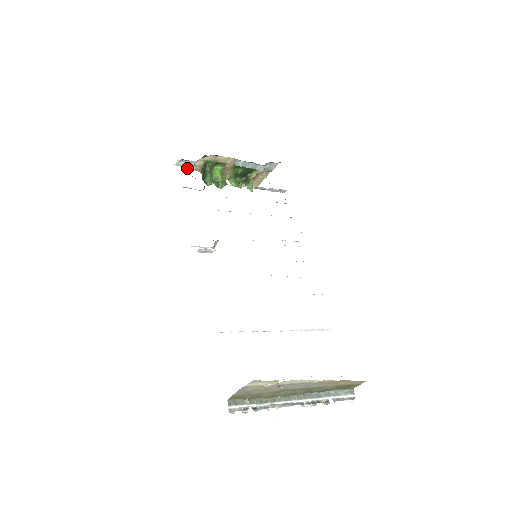
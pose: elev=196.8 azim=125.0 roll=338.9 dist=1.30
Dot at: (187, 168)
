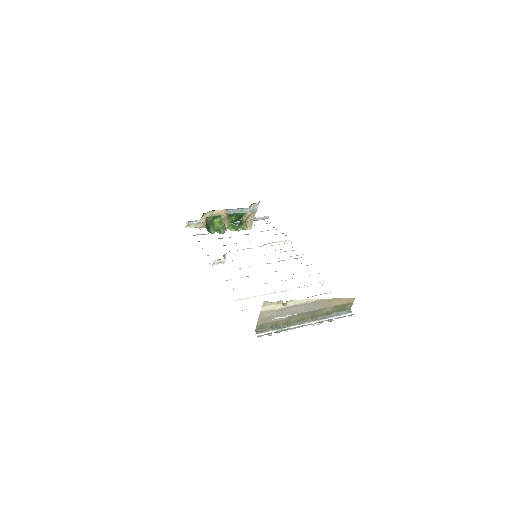
Dot at: (195, 227)
